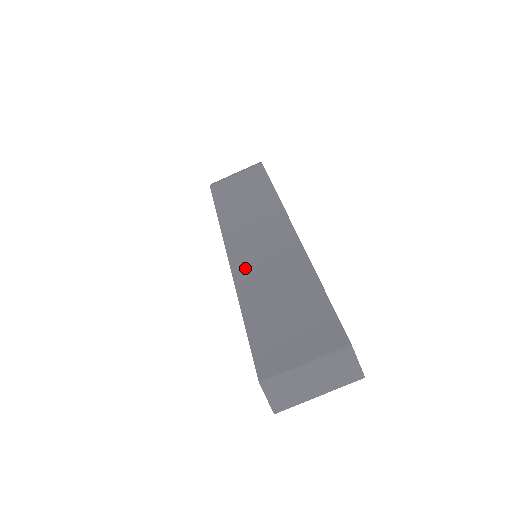
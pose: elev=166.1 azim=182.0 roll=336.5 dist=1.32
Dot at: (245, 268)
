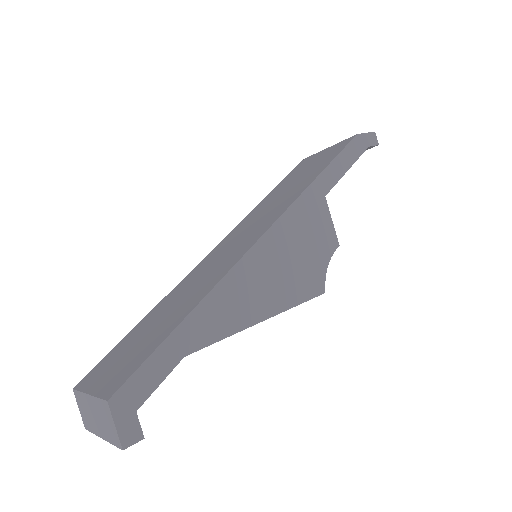
Dot at: (201, 267)
